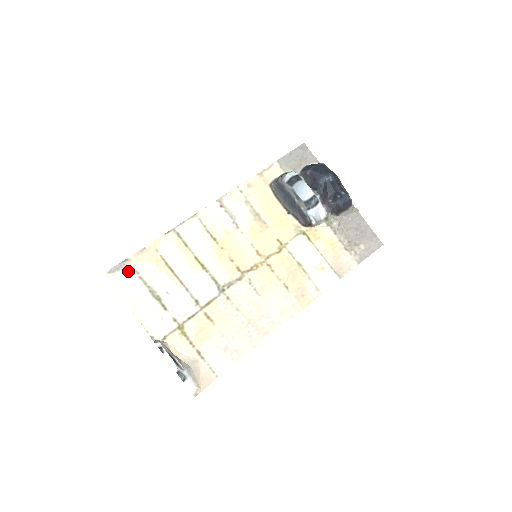
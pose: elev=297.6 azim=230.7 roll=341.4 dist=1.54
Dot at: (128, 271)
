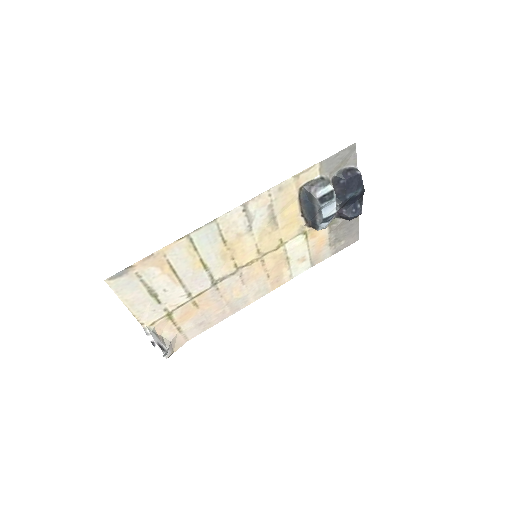
Dot at: (130, 276)
